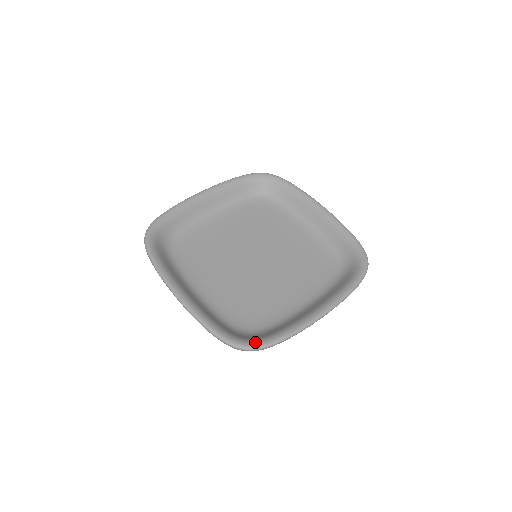
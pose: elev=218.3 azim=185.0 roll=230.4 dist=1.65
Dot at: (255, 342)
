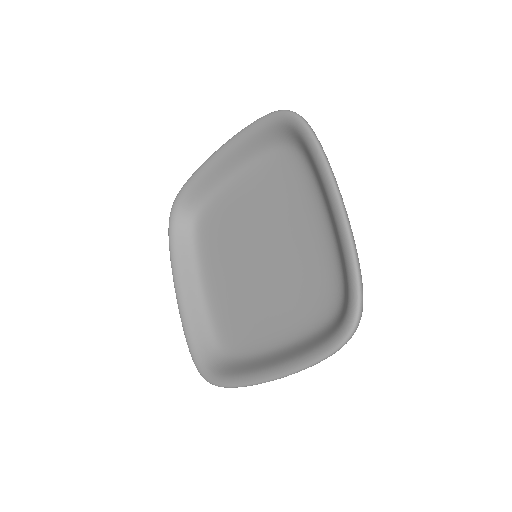
Dot at: (210, 376)
